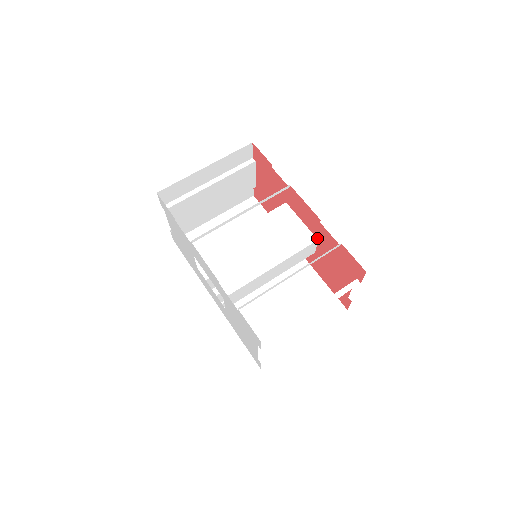
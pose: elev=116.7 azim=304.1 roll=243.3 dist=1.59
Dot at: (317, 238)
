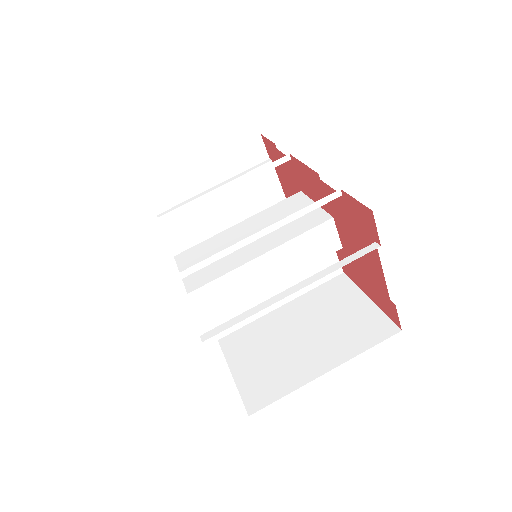
Dot at: (331, 215)
